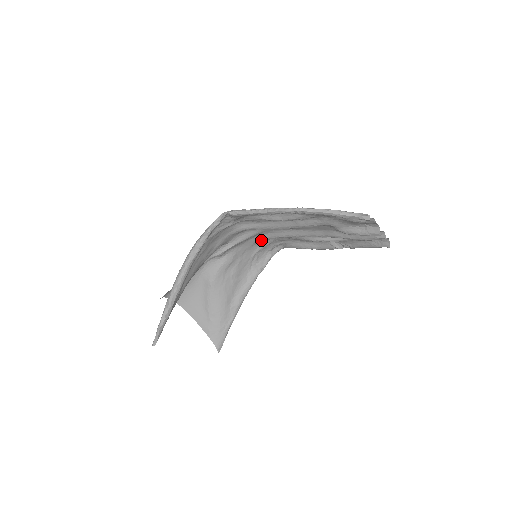
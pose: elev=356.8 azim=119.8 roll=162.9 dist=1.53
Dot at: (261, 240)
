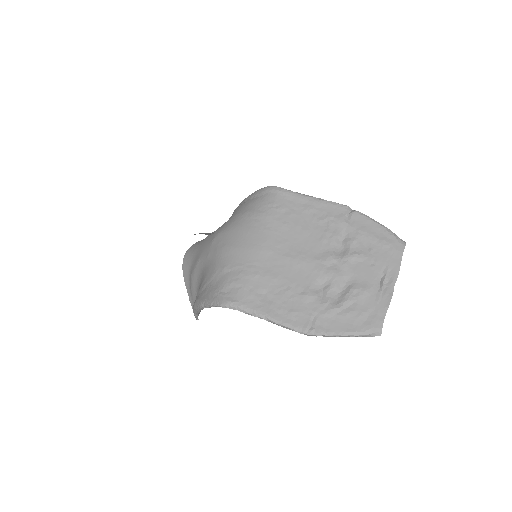
Dot at: (253, 225)
